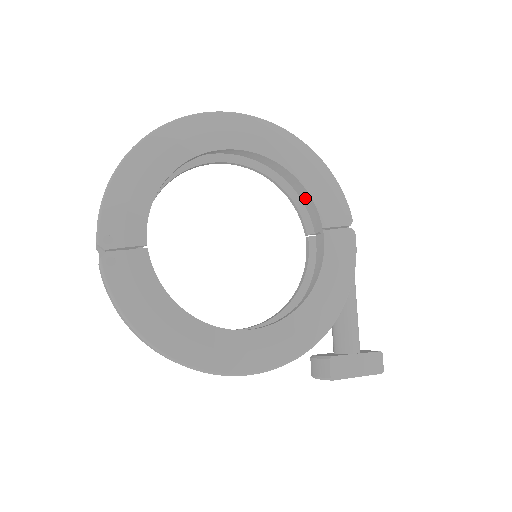
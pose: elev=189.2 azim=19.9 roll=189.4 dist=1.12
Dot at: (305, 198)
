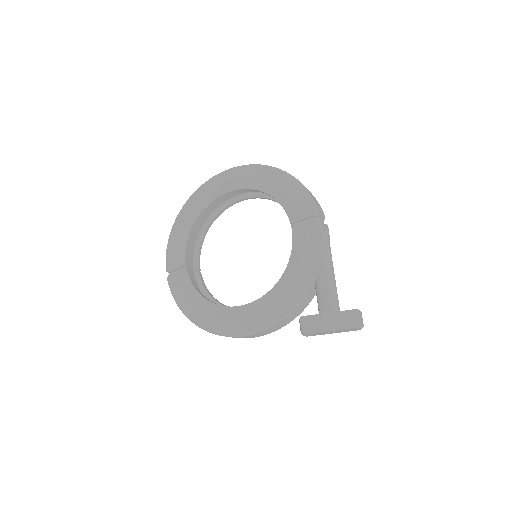
Dot at: occluded
